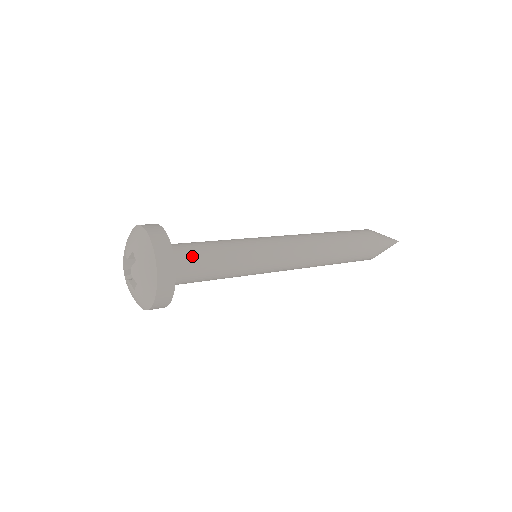
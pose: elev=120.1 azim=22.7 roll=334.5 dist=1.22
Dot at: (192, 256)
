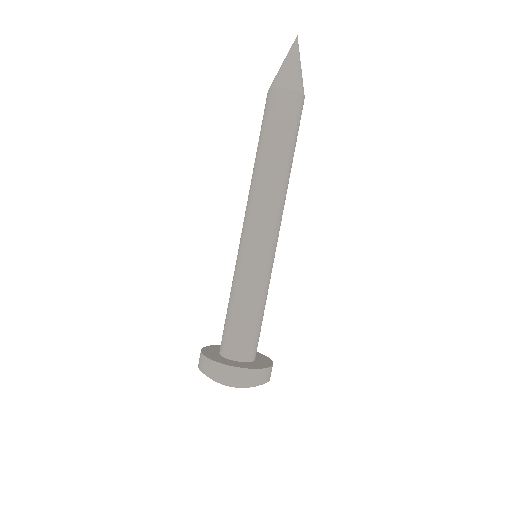
Dot at: (246, 337)
